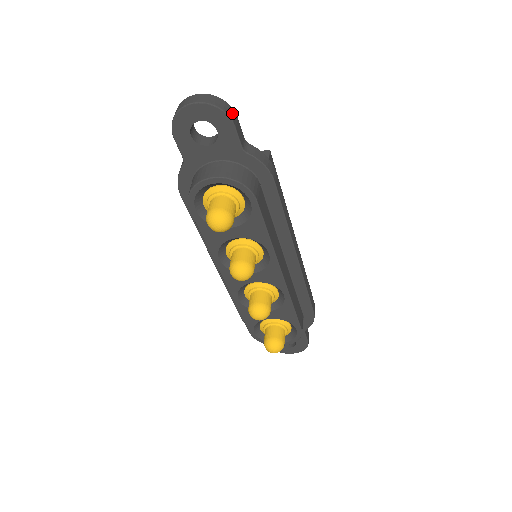
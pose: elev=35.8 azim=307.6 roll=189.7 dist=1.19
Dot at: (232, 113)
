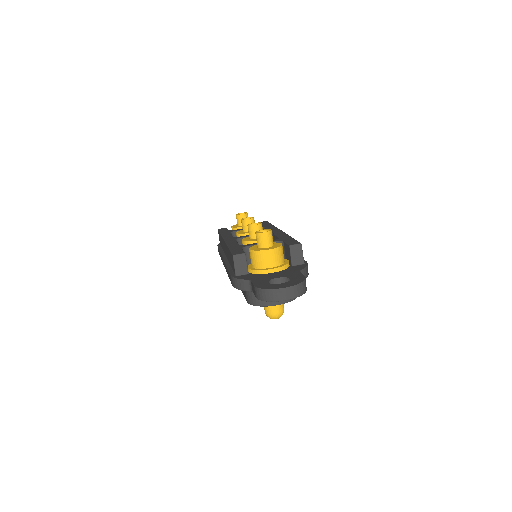
Dot at: occluded
